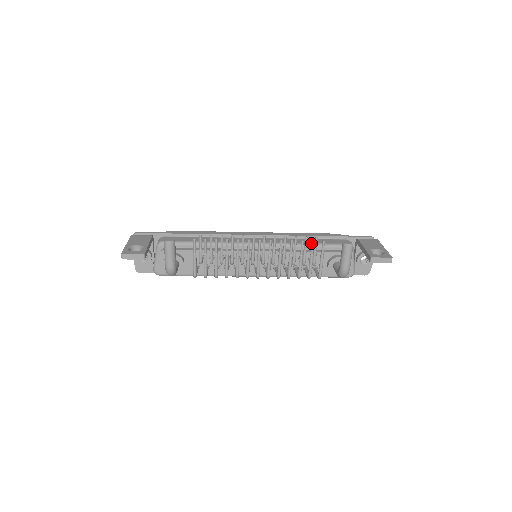
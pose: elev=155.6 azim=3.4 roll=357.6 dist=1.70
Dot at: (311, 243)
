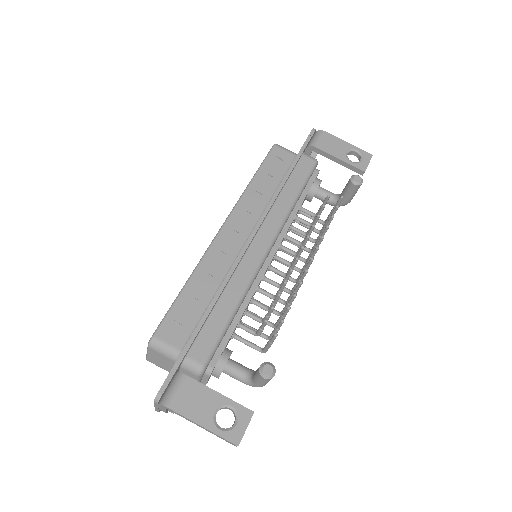
Dot at: (297, 194)
